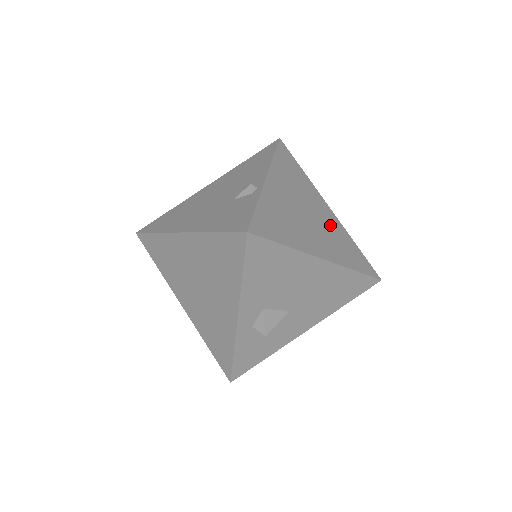
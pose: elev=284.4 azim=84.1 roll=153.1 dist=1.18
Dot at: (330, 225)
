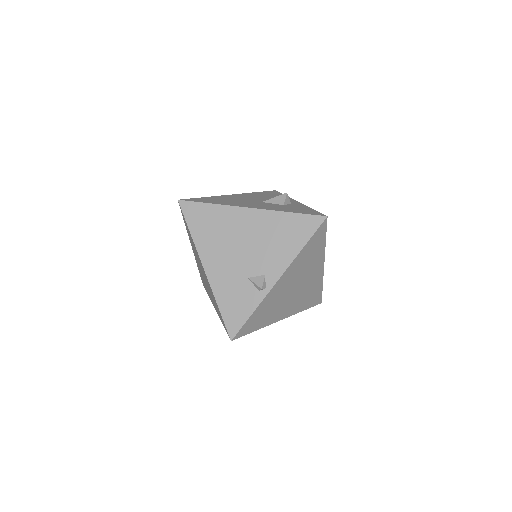
Dot at: (310, 284)
